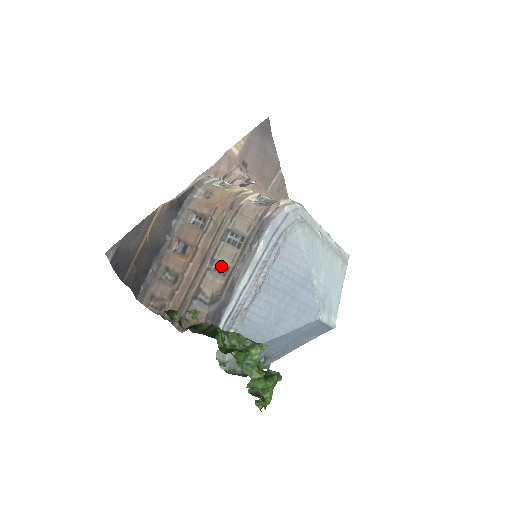
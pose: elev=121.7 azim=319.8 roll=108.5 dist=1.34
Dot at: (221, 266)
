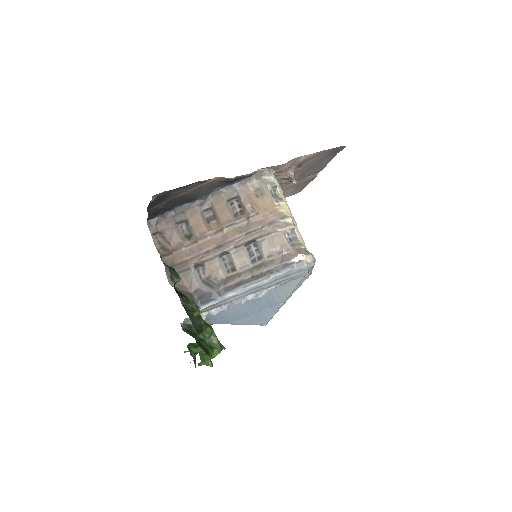
Dot at: (230, 262)
